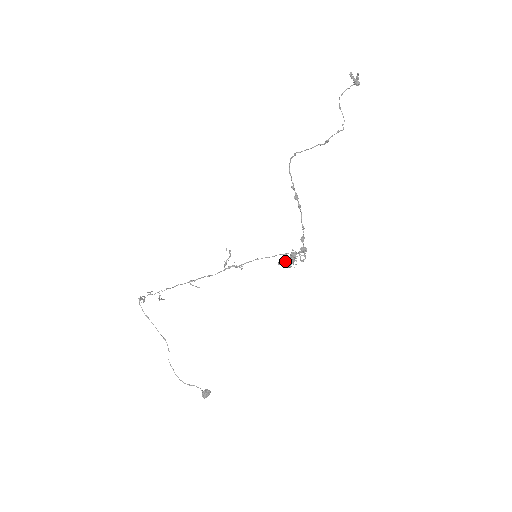
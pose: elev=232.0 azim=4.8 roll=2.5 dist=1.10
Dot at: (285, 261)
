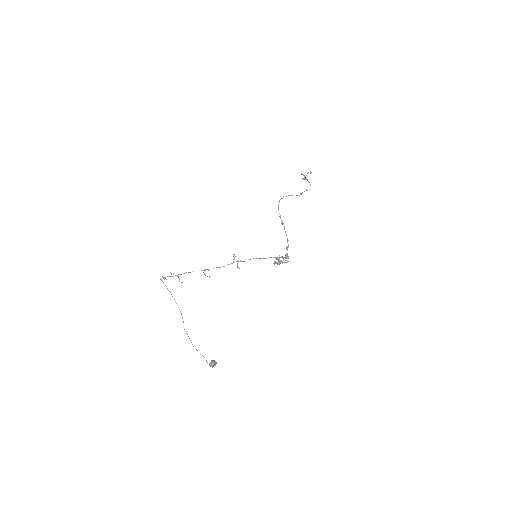
Dot at: (278, 258)
